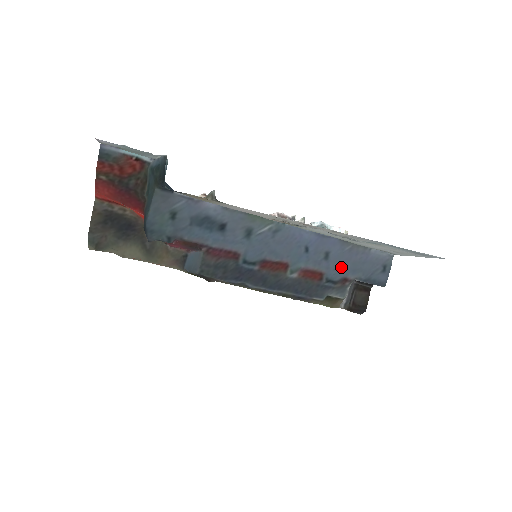
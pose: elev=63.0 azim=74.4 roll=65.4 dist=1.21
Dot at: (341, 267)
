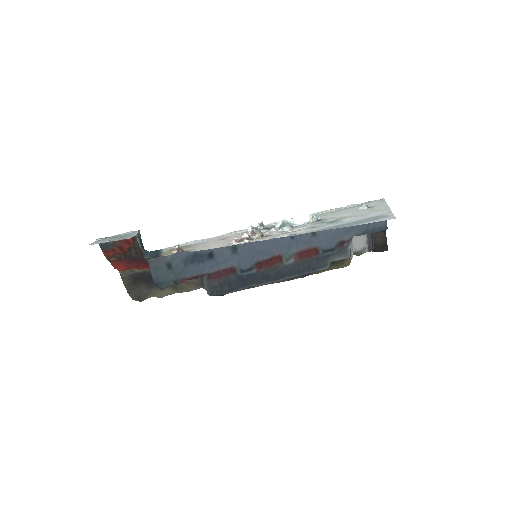
Dot at: (332, 235)
